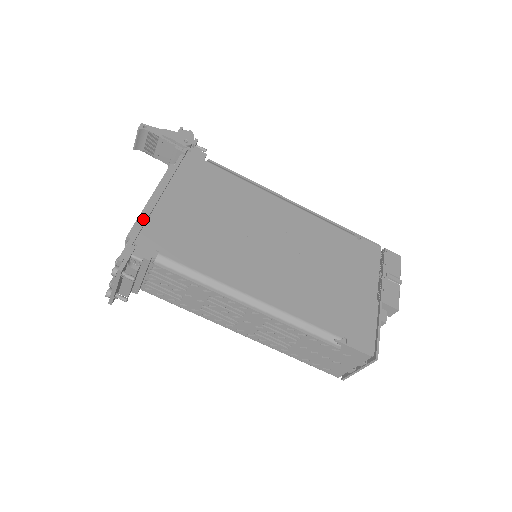
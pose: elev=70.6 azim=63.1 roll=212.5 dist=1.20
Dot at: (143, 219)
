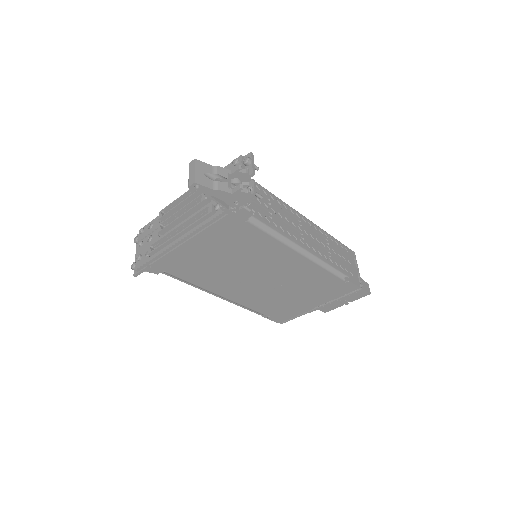
Dot at: (162, 253)
